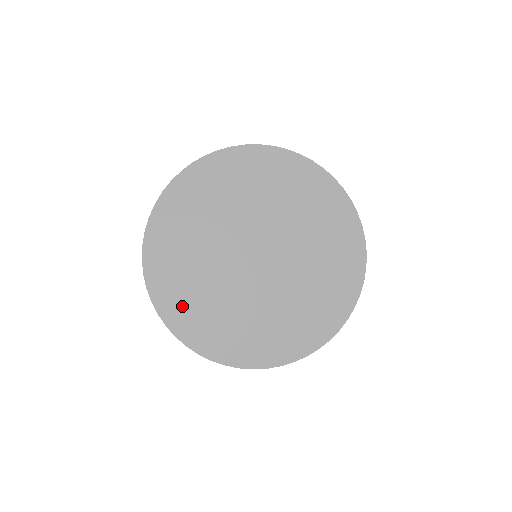
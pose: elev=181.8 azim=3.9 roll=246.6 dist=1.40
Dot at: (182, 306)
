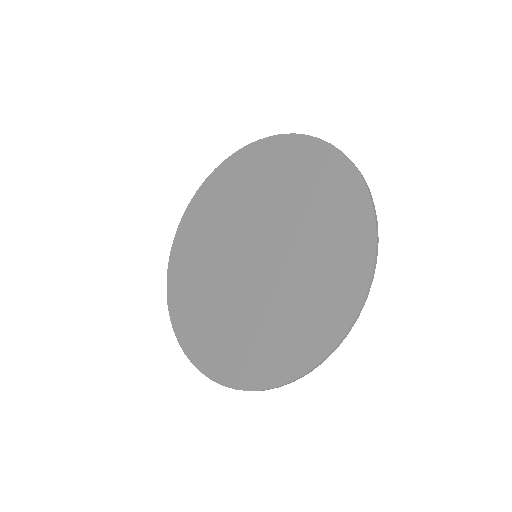
Dot at: (190, 236)
